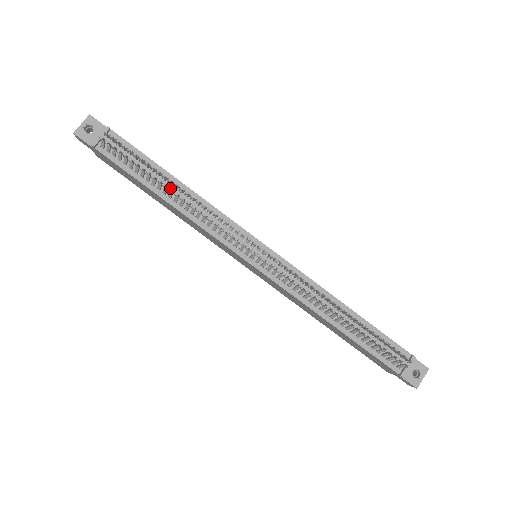
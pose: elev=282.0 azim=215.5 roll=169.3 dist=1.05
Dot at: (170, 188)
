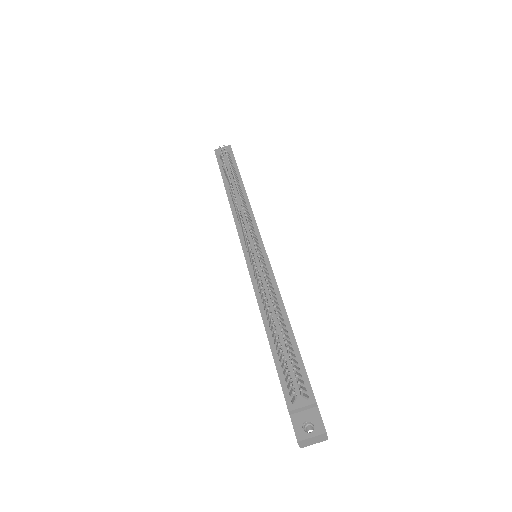
Dot at: (230, 181)
